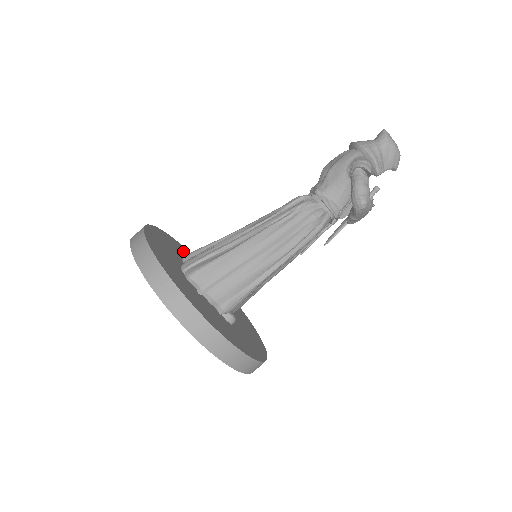
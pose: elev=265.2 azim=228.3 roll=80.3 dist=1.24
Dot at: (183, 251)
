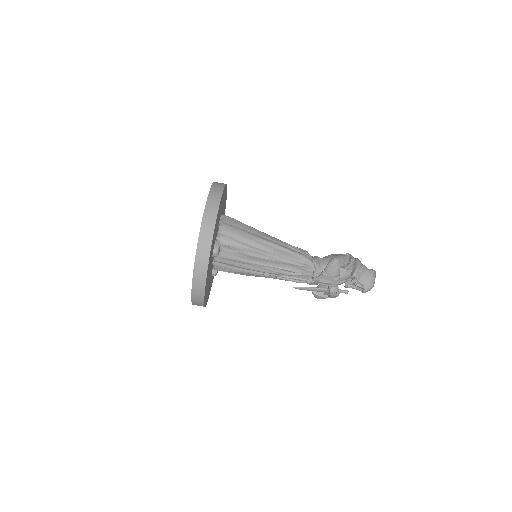
Dot at: occluded
